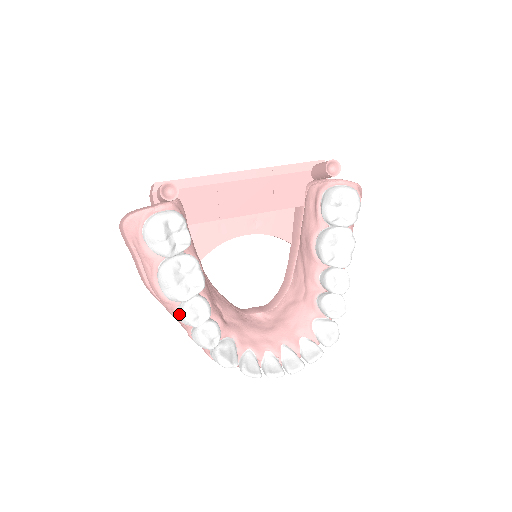
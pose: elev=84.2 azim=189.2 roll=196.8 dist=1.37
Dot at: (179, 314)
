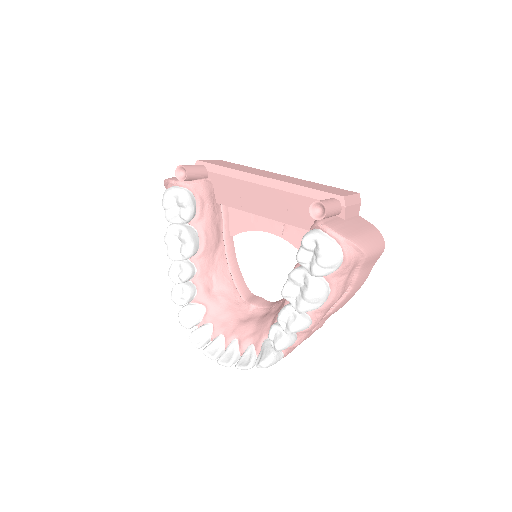
Dot at: occluded
